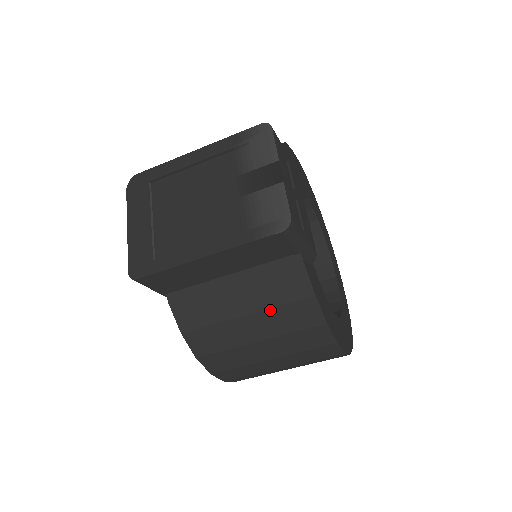
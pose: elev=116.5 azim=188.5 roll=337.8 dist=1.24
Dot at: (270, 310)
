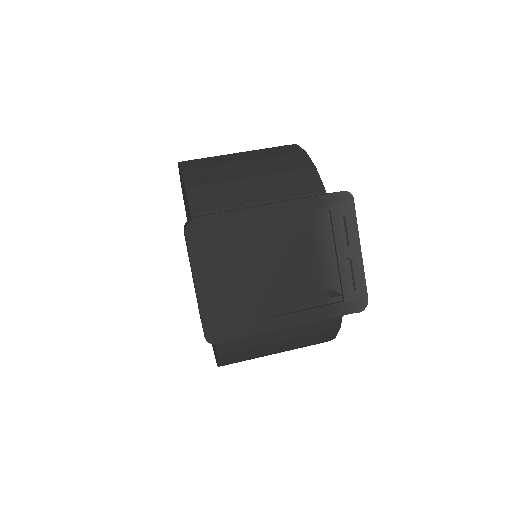
Dot at: (302, 337)
